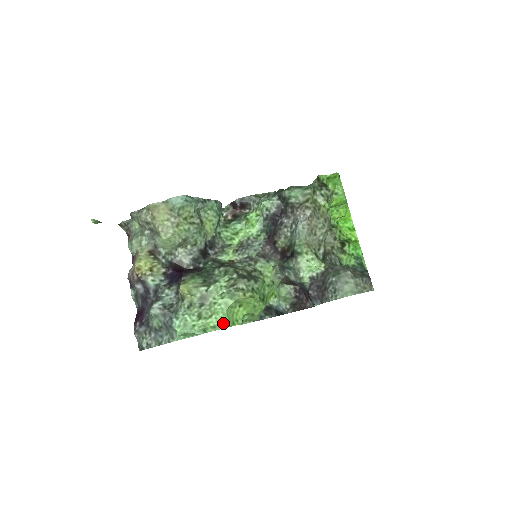
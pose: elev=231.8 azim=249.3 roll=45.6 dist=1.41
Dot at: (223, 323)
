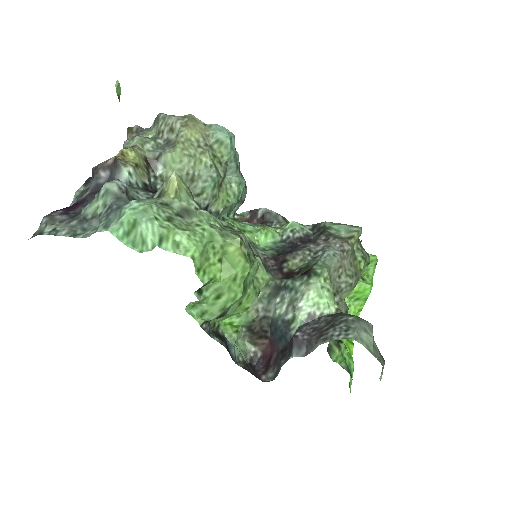
Dot at: (193, 248)
